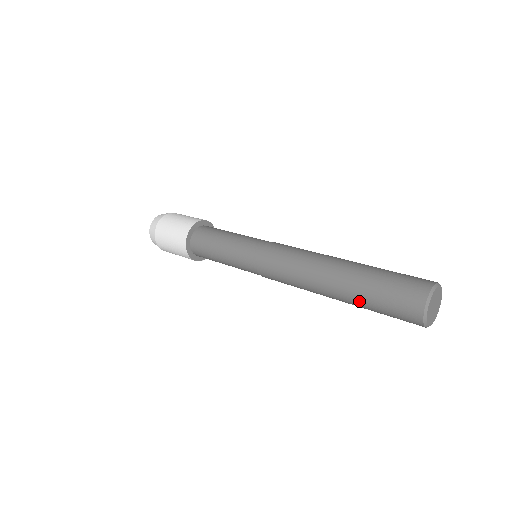
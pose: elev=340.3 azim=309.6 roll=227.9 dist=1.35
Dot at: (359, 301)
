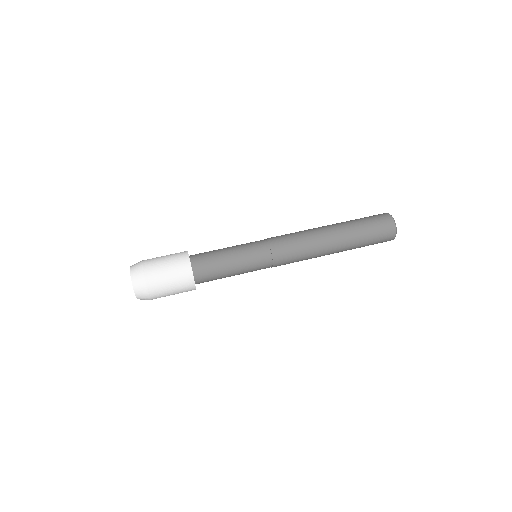
Dot at: (355, 248)
